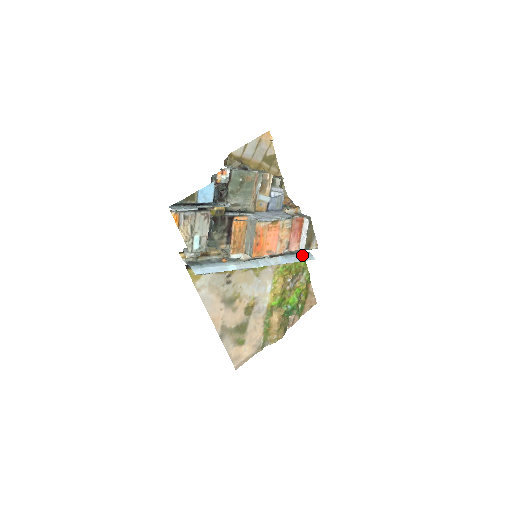
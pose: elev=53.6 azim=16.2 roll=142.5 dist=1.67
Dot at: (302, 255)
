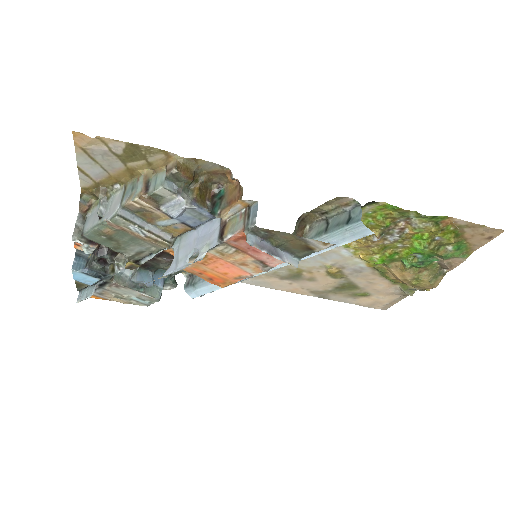
Dot at: (340, 232)
